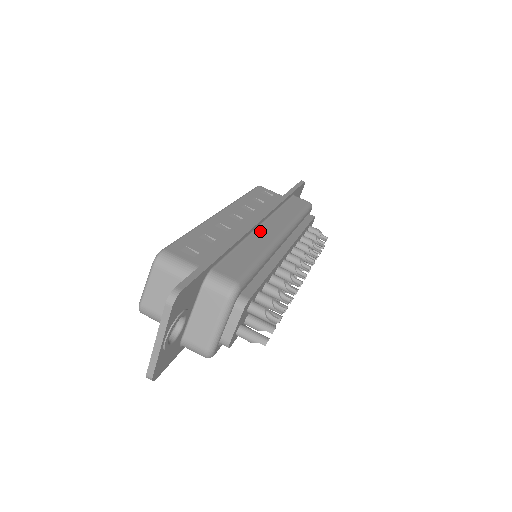
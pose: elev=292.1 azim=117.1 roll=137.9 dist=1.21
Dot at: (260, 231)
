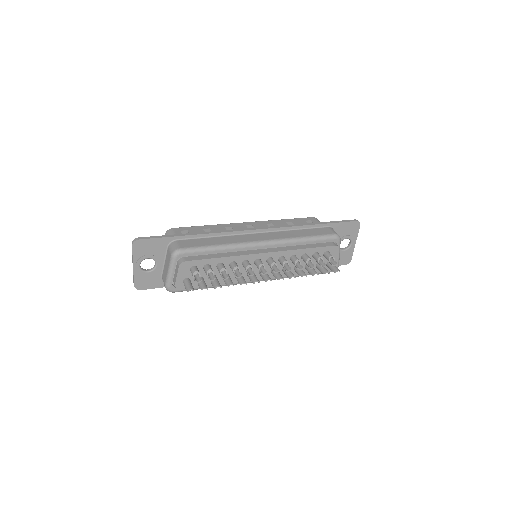
Dot at: (246, 236)
